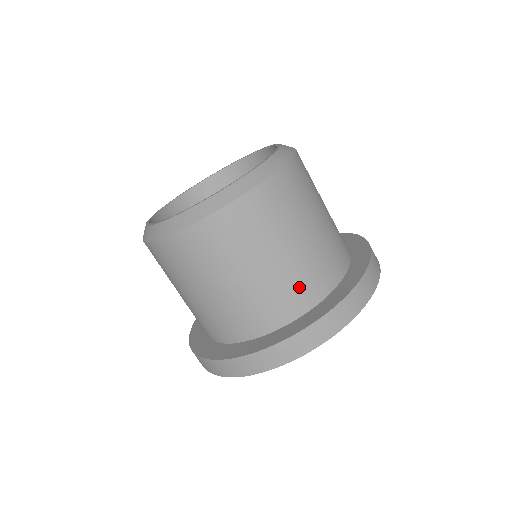
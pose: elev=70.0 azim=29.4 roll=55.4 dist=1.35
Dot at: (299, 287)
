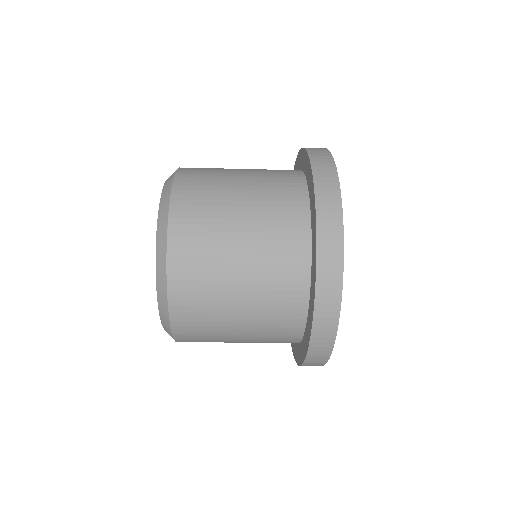
Dot at: (282, 262)
